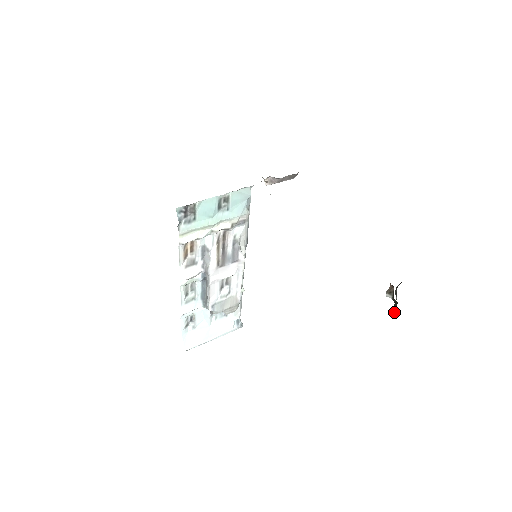
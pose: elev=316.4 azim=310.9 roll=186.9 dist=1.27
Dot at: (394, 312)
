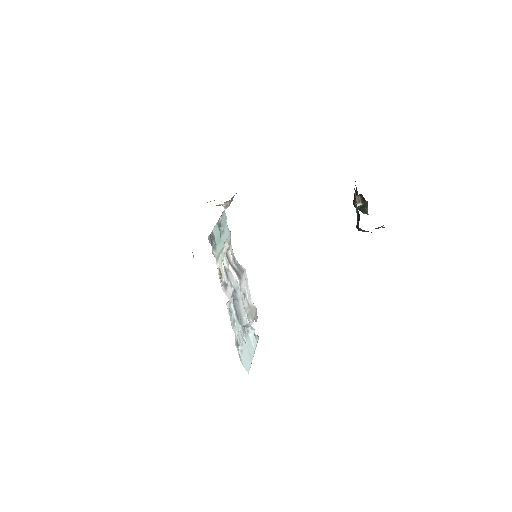
Dot at: (367, 212)
